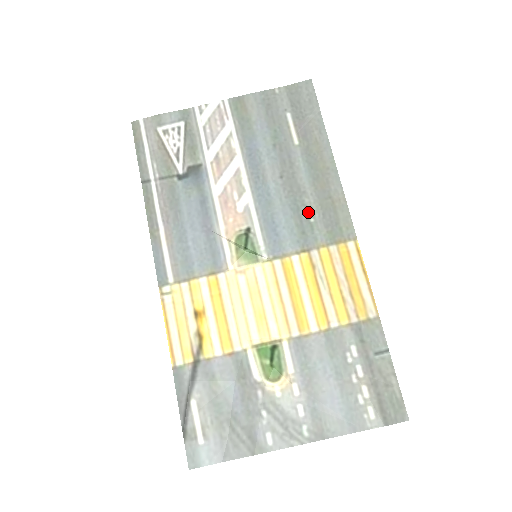
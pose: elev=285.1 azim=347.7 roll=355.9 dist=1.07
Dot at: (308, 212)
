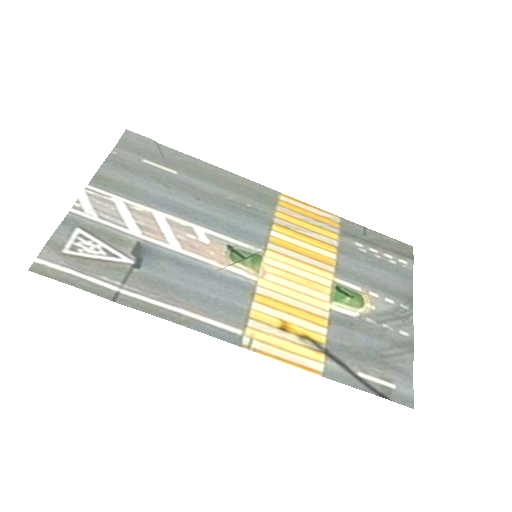
Dot at: (241, 203)
